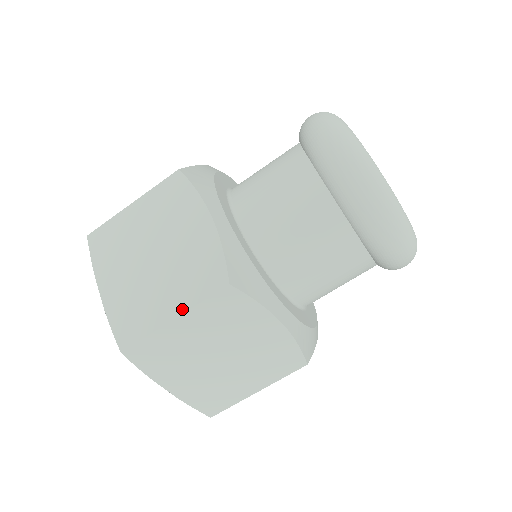
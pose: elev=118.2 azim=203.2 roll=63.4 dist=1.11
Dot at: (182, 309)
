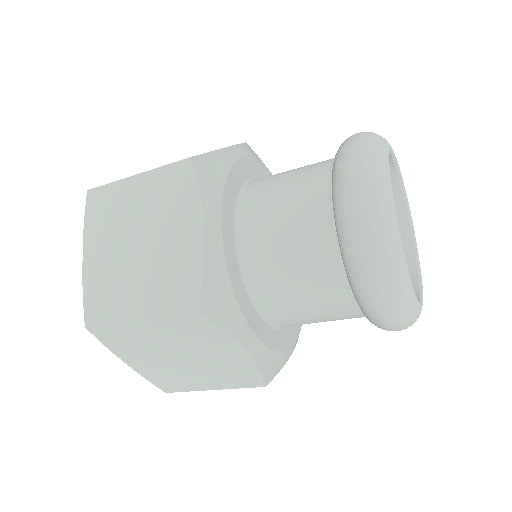
Dot at: (148, 313)
